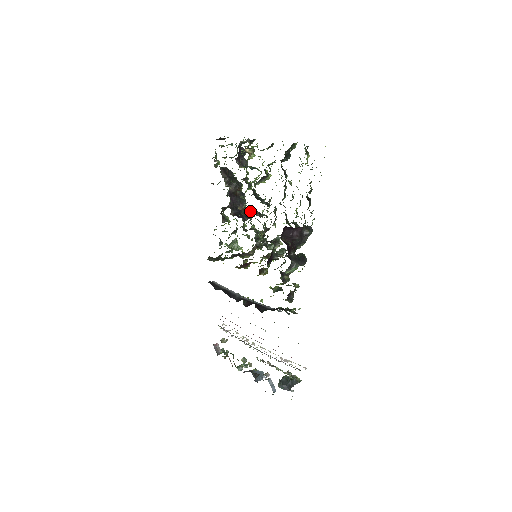
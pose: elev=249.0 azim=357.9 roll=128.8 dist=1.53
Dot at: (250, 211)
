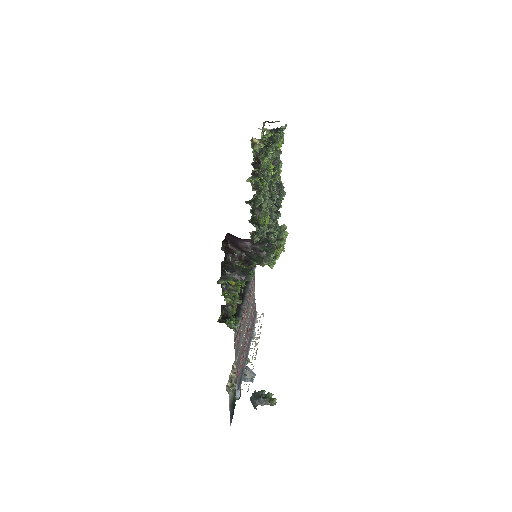
Dot at: occluded
